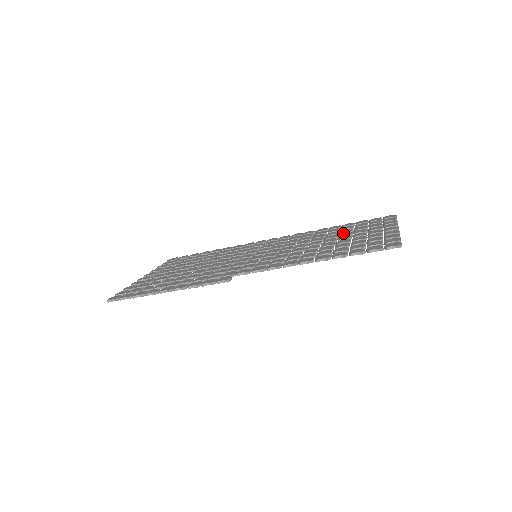
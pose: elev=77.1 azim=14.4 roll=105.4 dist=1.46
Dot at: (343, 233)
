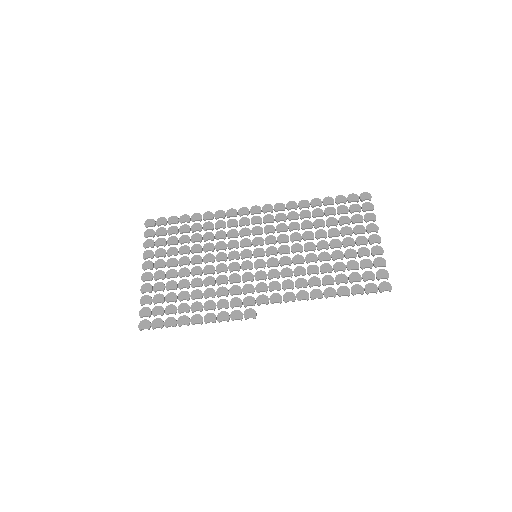
Dot at: (331, 230)
